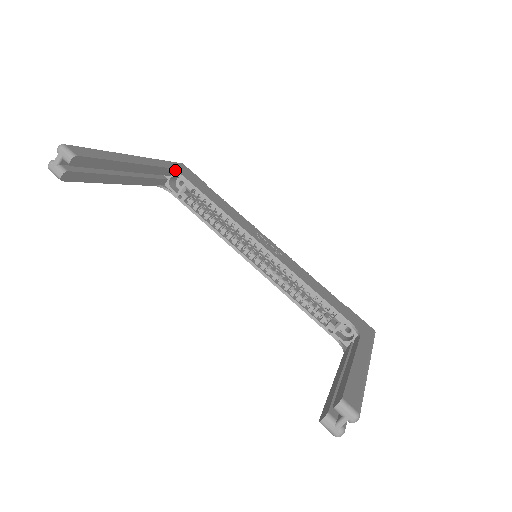
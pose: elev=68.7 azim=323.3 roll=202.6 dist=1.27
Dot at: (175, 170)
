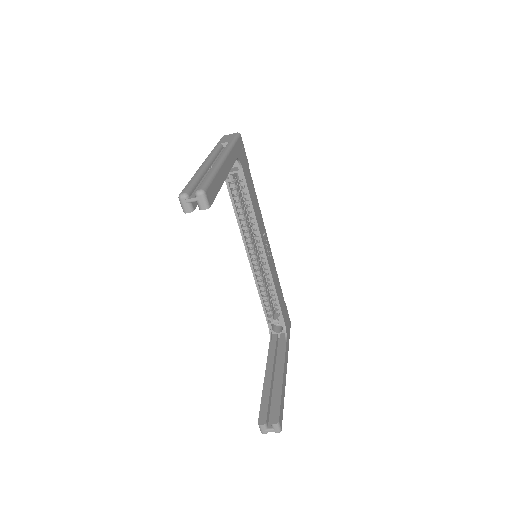
Dot at: (239, 158)
